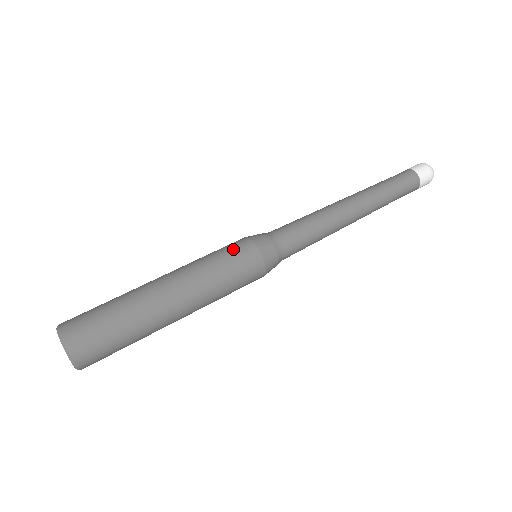
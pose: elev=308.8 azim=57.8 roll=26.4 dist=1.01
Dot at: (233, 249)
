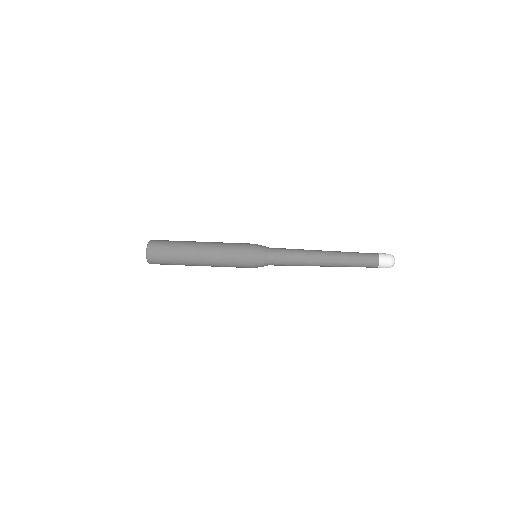
Dot at: occluded
